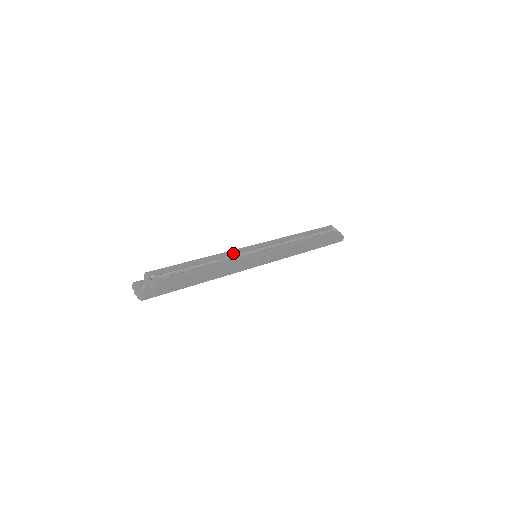
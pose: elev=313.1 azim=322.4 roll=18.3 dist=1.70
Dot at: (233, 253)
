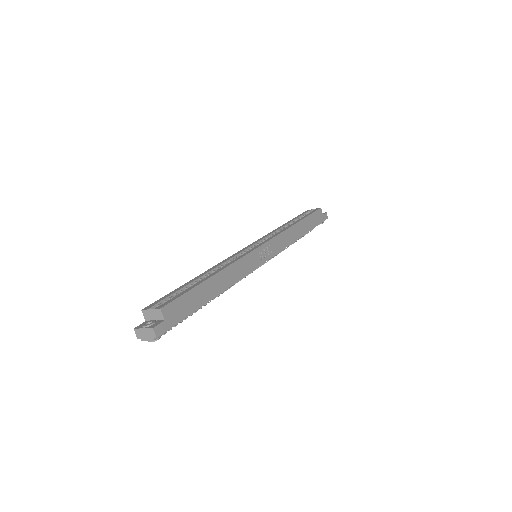
Dot at: (230, 258)
